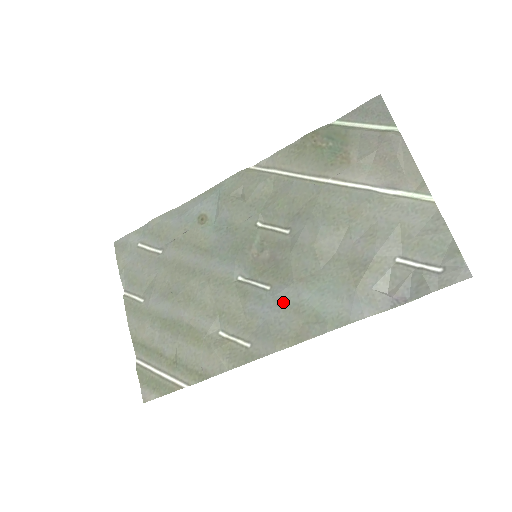
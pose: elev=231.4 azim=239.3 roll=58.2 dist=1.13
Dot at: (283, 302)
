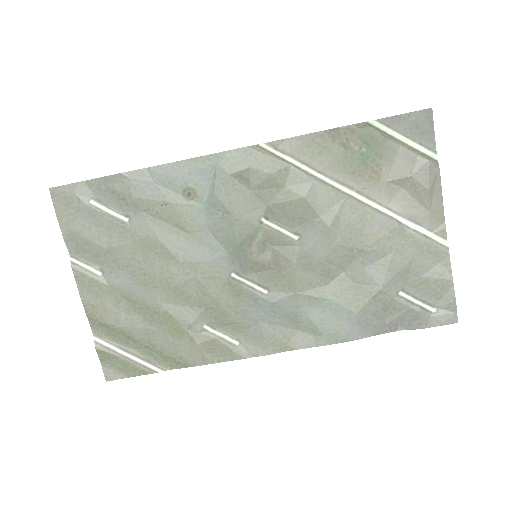
Dot at: (280, 310)
